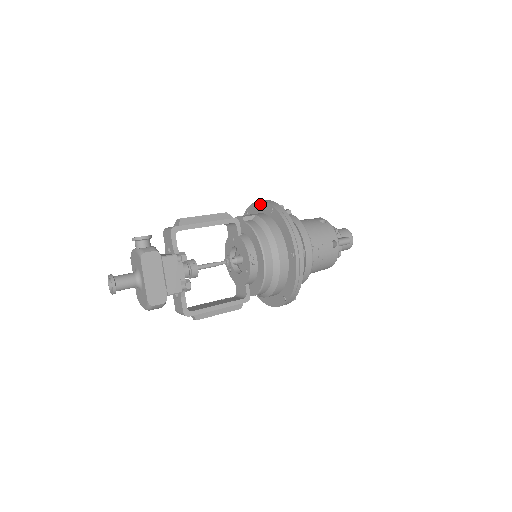
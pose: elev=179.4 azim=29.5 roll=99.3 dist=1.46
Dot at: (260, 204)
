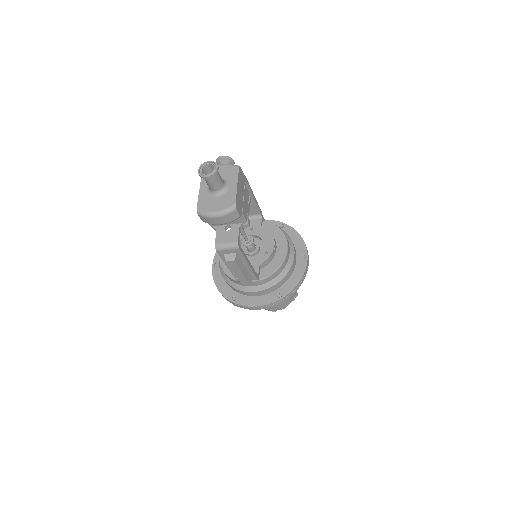
Dot at: occluded
